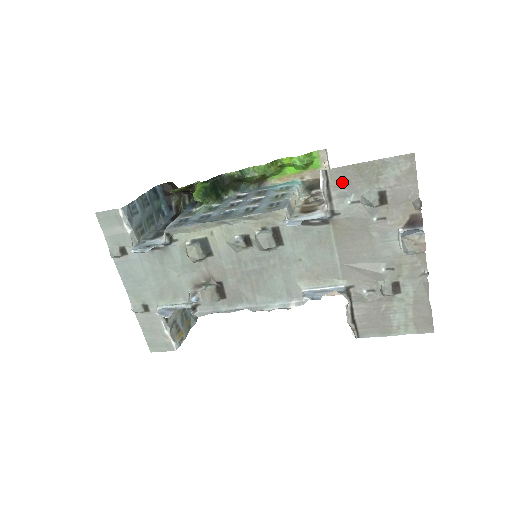
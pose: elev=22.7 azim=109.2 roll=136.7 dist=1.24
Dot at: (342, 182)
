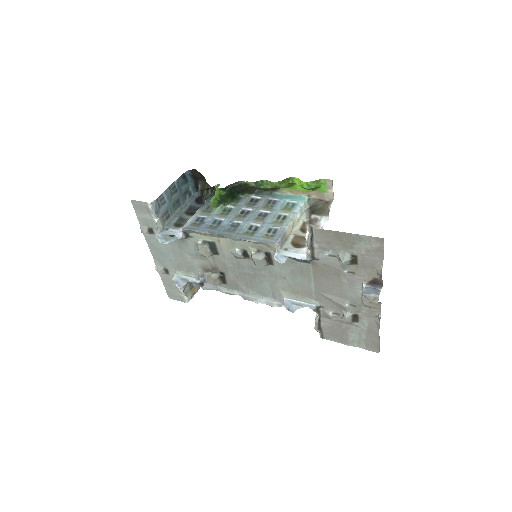
Dot at: (324, 240)
